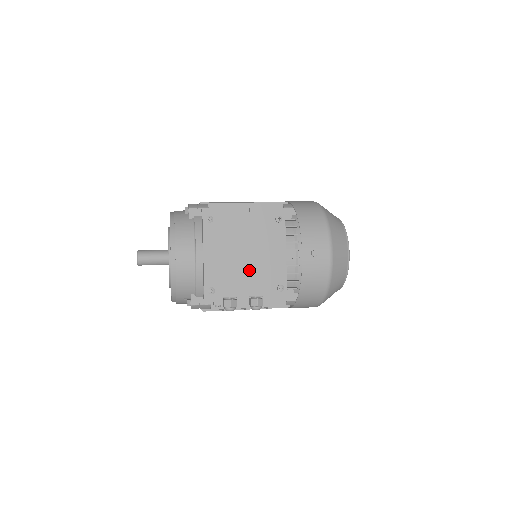
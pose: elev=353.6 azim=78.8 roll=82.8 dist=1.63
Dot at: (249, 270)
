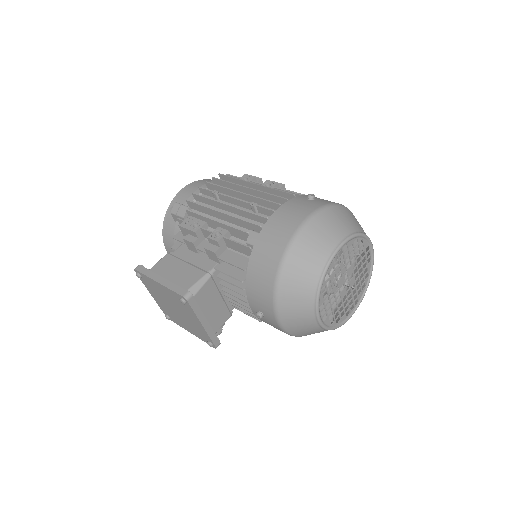
Dot at: (183, 320)
